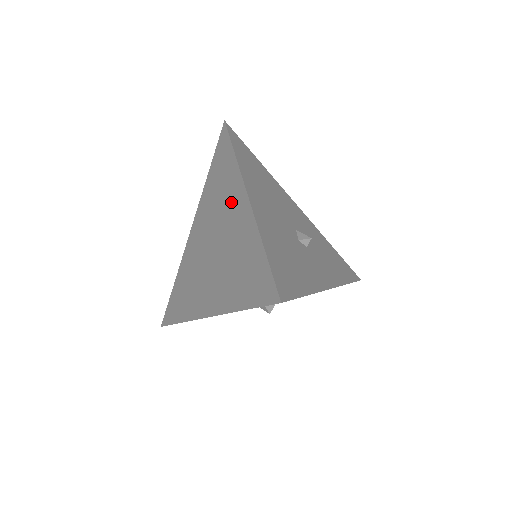
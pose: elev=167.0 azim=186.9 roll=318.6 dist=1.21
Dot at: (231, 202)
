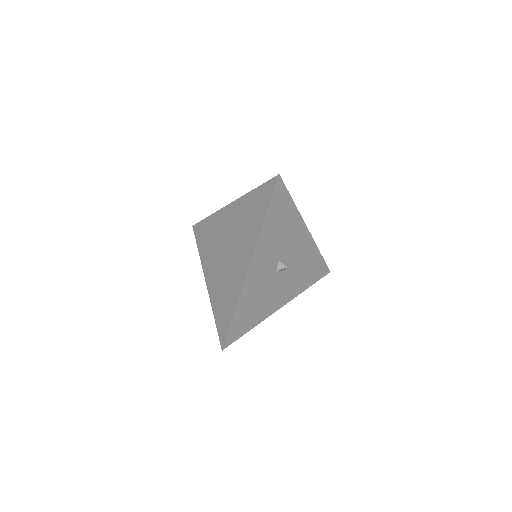
Dot at: (223, 222)
